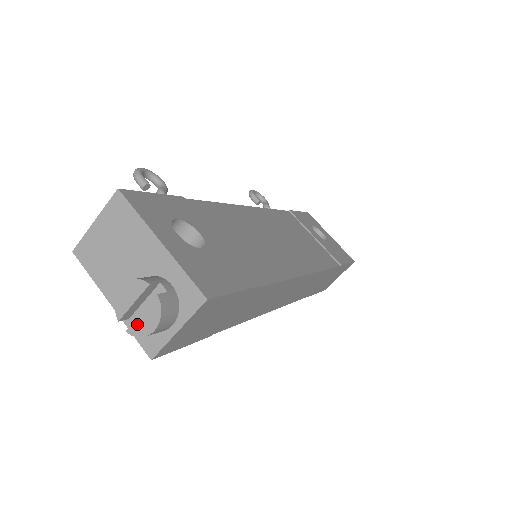
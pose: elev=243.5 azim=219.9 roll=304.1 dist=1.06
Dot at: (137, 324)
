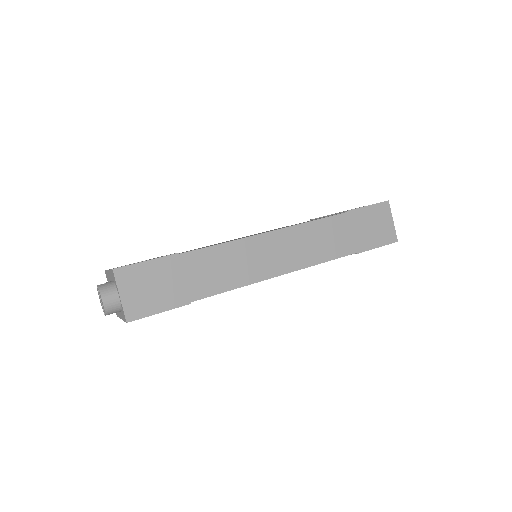
Dot at: (103, 307)
